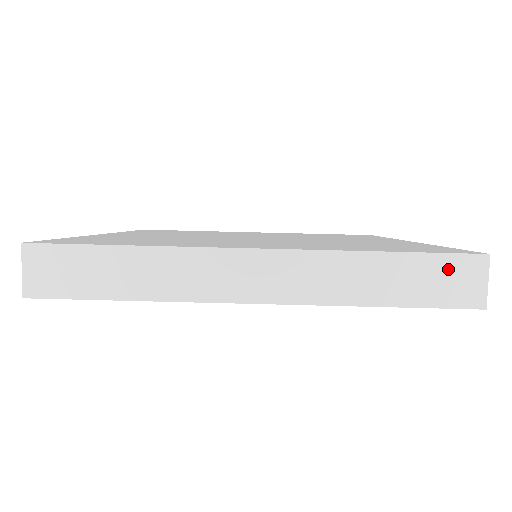
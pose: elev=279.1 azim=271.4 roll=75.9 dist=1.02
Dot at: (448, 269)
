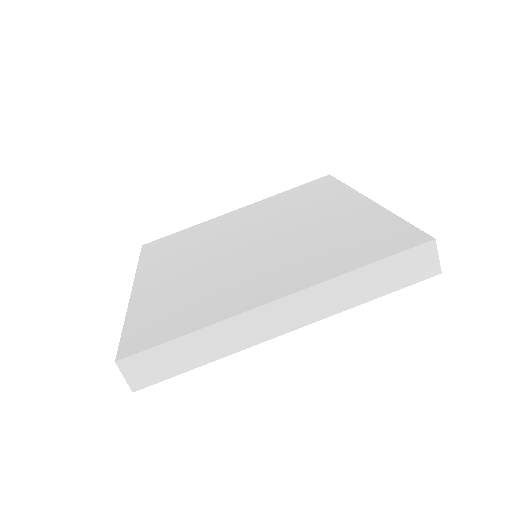
Dot at: (410, 259)
